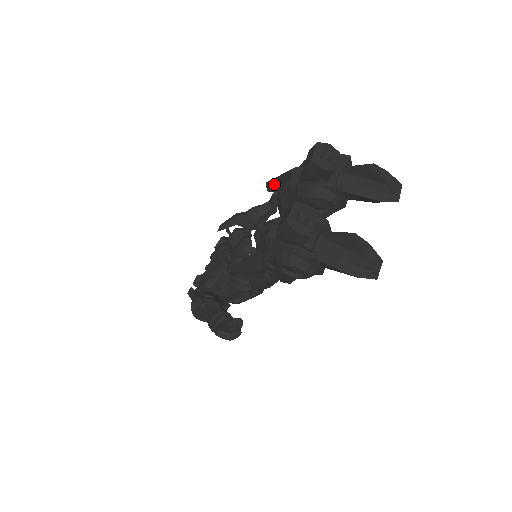
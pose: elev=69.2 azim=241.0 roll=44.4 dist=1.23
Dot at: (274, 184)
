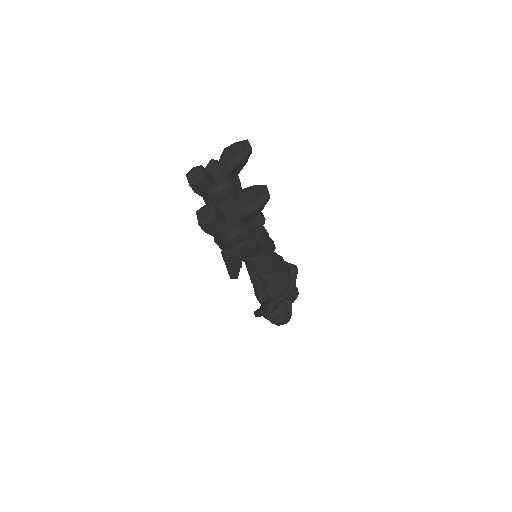
Dot at: occluded
